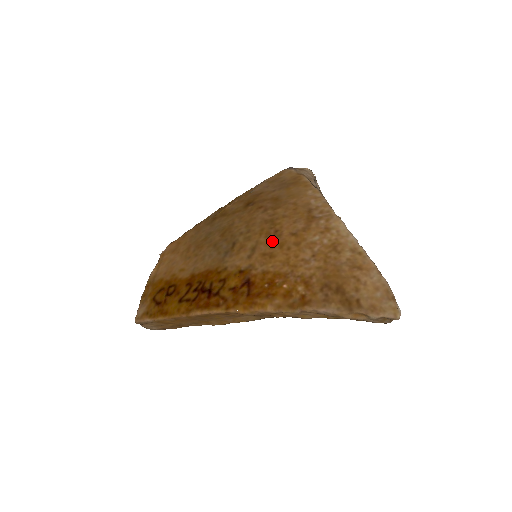
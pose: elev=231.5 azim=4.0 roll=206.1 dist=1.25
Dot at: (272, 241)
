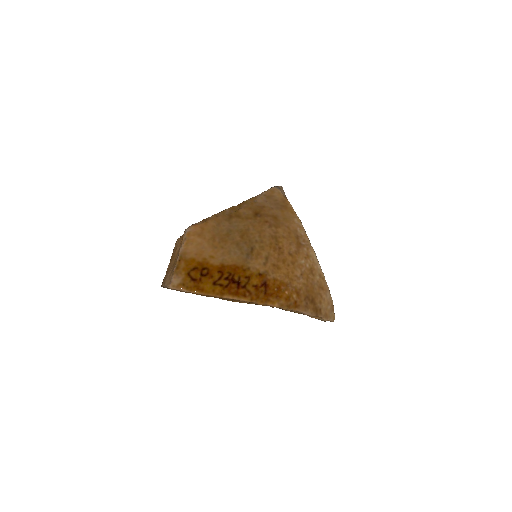
Dot at: (278, 256)
